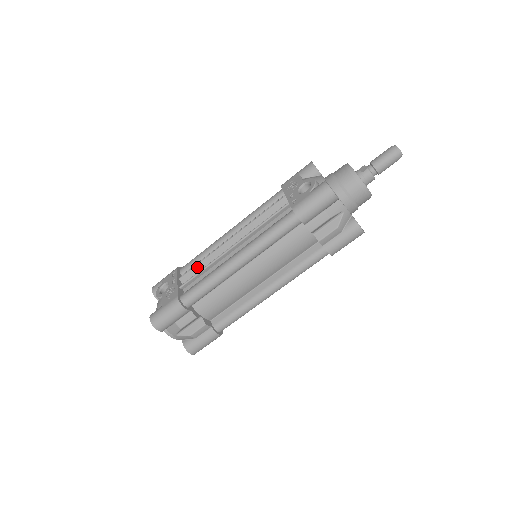
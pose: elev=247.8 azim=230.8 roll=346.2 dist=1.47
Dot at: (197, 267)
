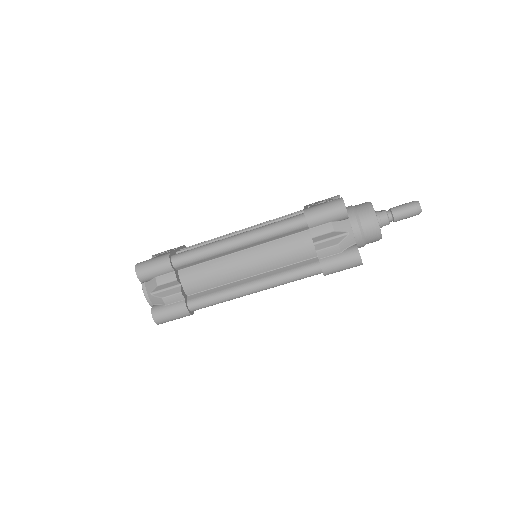
Dot at: occluded
